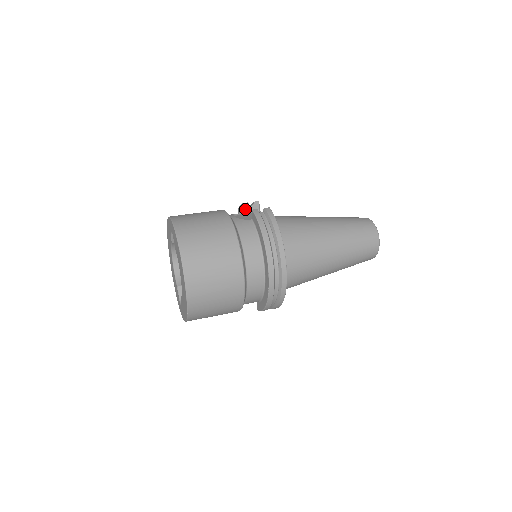
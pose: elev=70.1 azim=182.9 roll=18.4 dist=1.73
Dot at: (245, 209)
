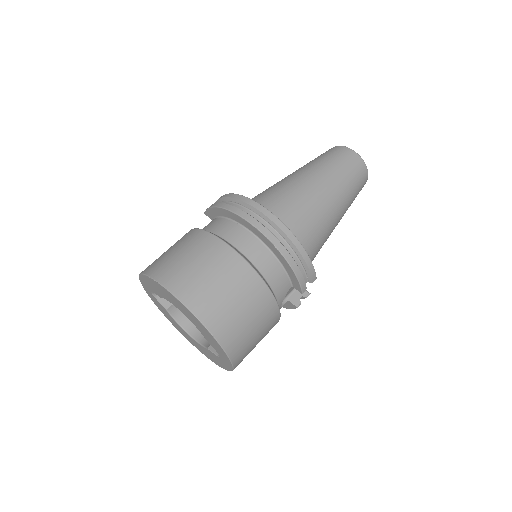
Dot at: occluded
